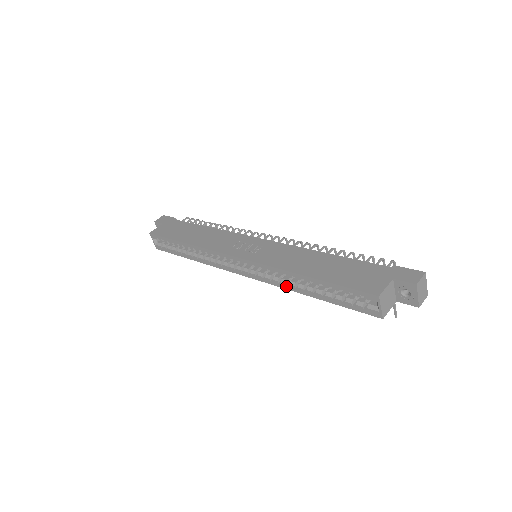
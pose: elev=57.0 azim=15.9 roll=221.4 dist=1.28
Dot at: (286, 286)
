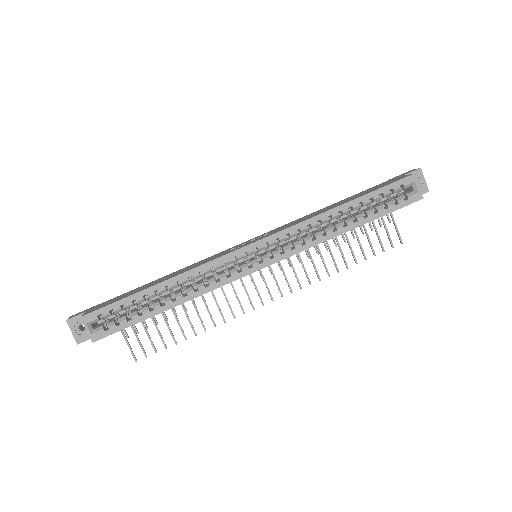
Dot at: (322, 237)
